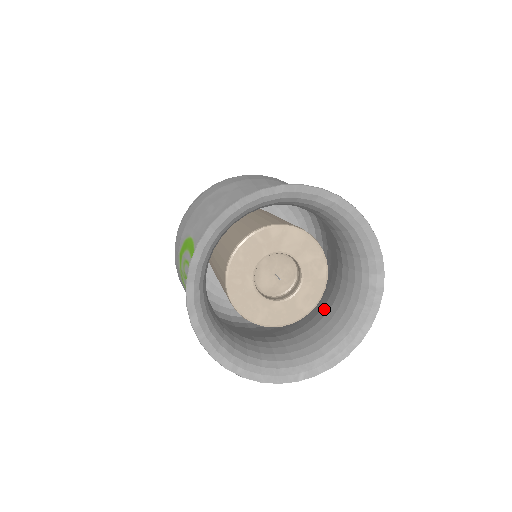
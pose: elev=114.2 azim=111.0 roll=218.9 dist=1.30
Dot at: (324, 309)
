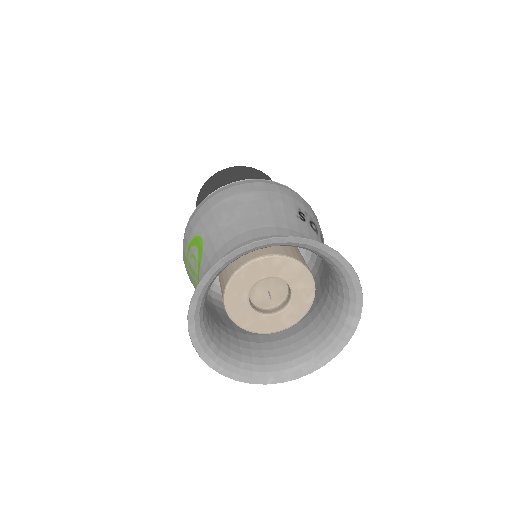
Dot at: (303, 322)
